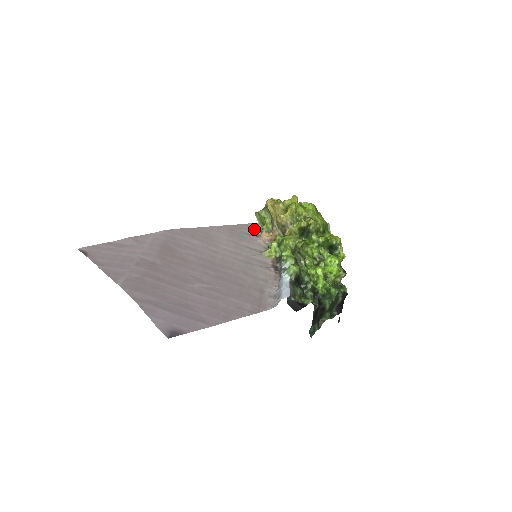
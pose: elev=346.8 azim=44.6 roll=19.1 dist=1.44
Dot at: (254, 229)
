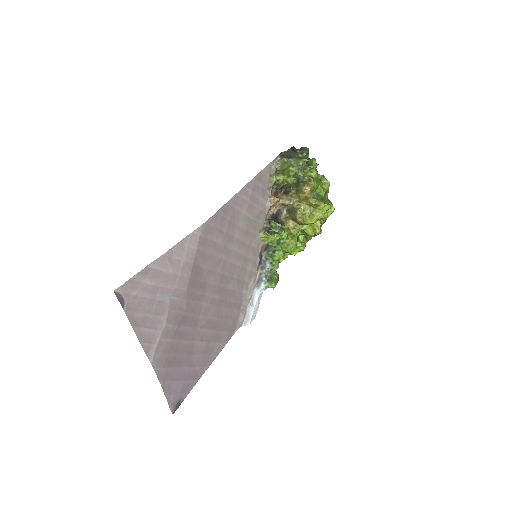
Dot at: (271, 176)
